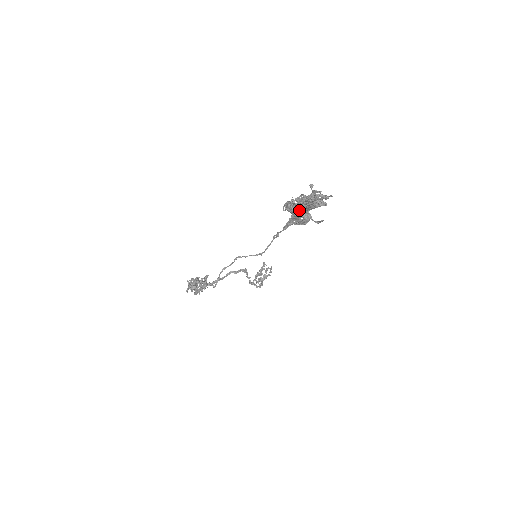
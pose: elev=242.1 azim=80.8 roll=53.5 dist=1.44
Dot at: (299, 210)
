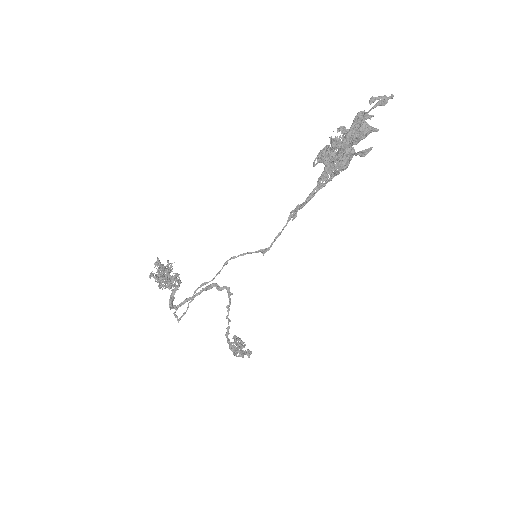
Dot at: (338, 151)
